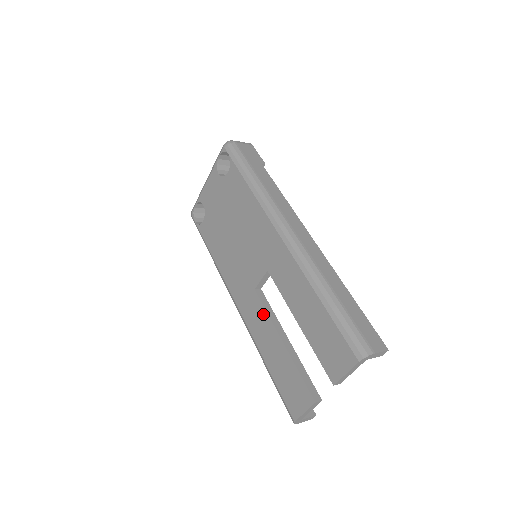
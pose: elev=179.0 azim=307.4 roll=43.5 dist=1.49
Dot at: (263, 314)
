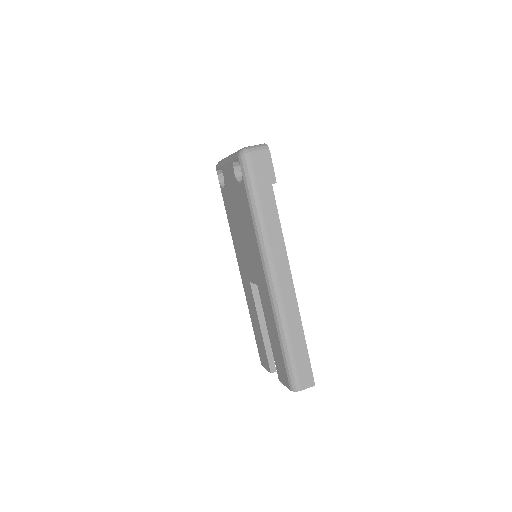
Dot at: (253, 301)
